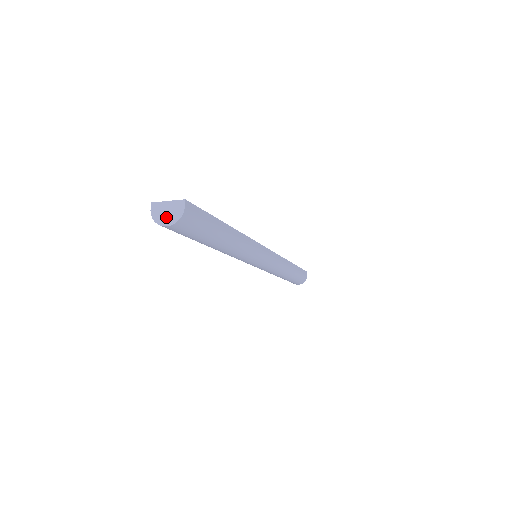
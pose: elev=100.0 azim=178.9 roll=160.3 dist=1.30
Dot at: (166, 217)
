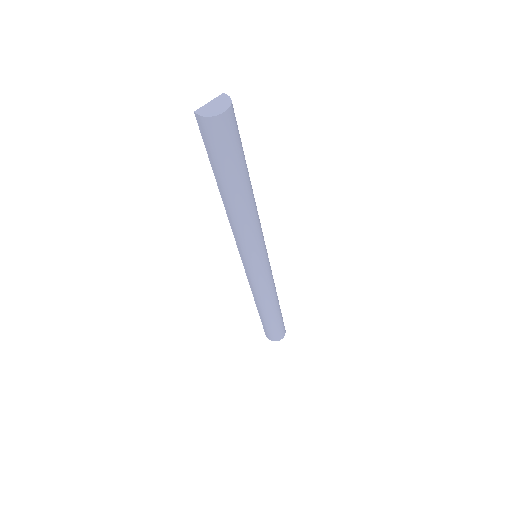
Dot at: (218, 108)
